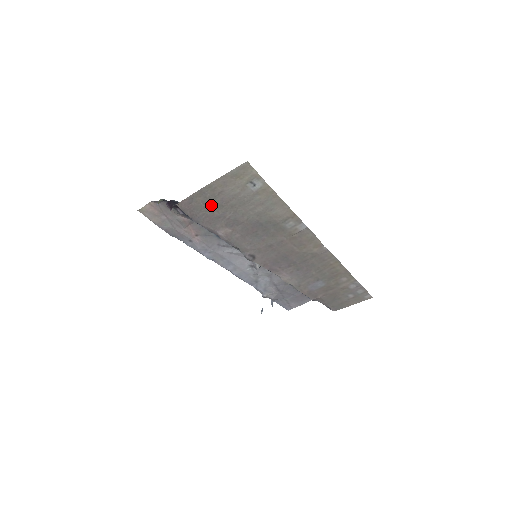
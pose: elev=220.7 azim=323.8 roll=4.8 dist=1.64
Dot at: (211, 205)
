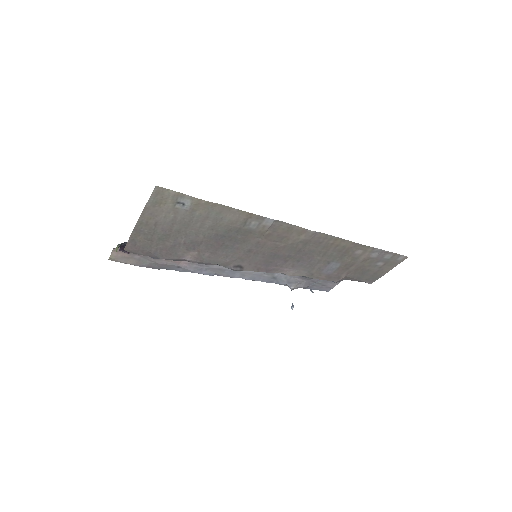
Dot at: (157, 238)
